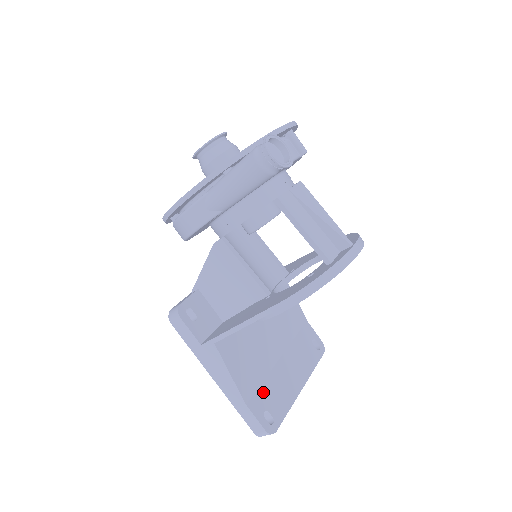
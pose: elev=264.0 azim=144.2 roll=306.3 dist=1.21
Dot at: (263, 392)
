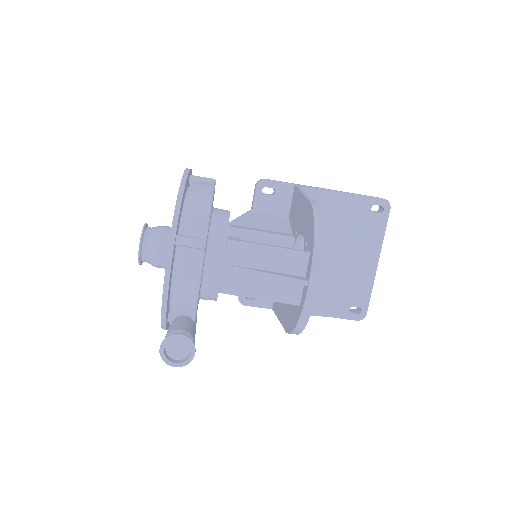
Dot at: (341, 297)
